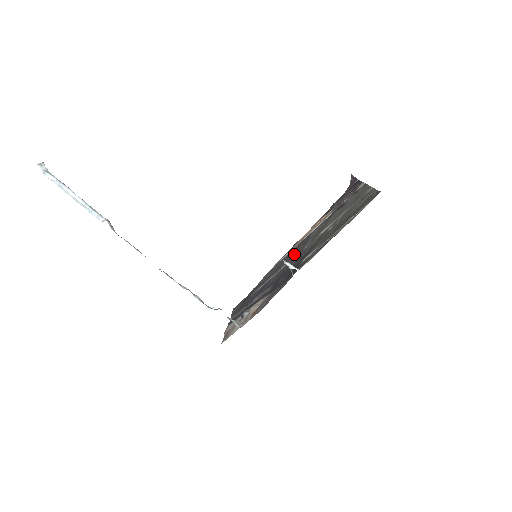
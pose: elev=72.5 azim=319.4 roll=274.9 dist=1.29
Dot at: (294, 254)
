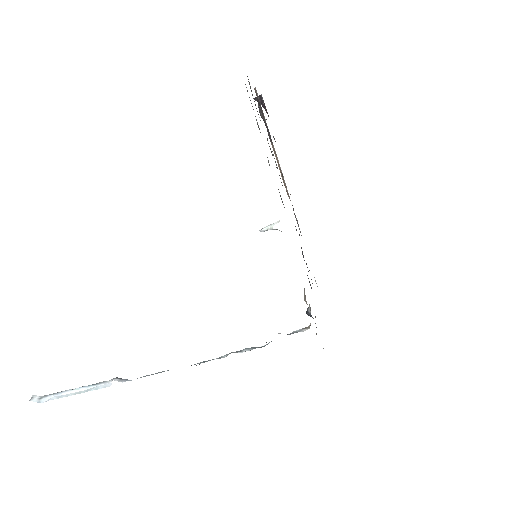
Dot at: occluded
